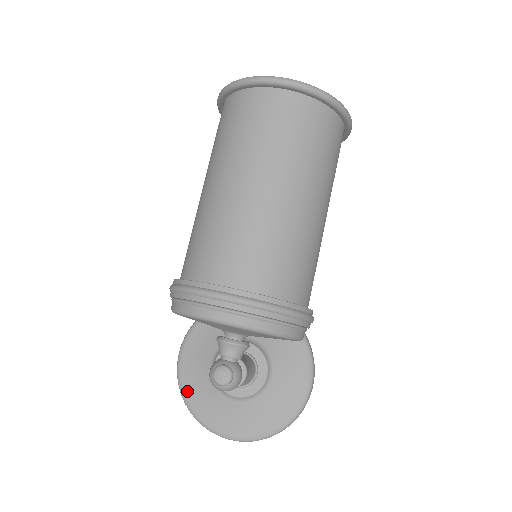
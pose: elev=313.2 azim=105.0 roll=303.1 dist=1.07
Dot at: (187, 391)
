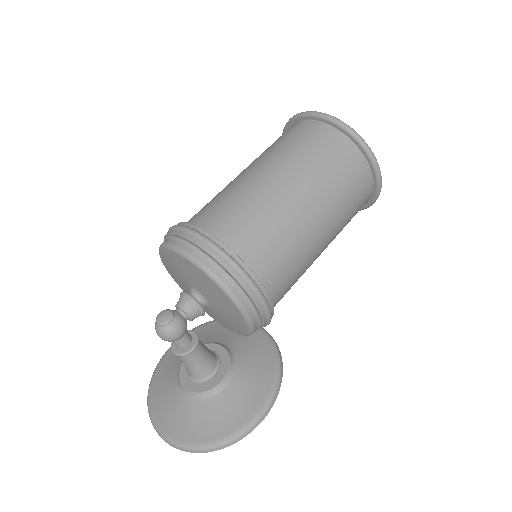
Dot at: (156, 377)
